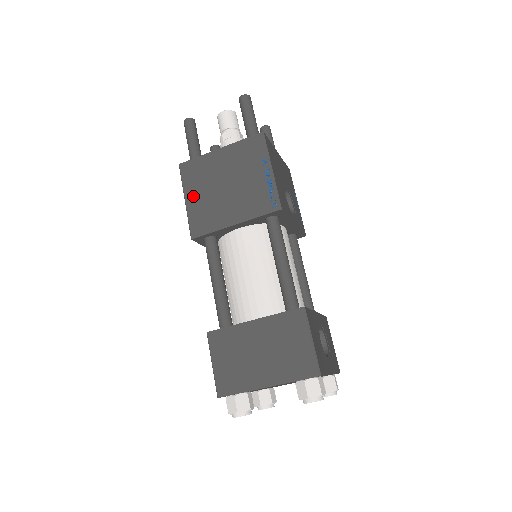
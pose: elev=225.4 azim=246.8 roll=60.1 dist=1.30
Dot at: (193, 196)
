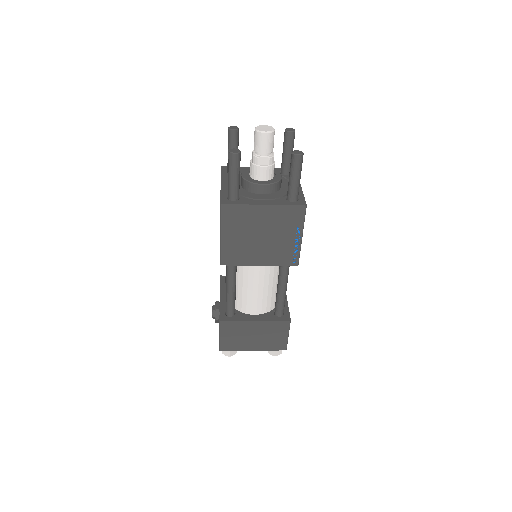
Dot at: (229, 235)
